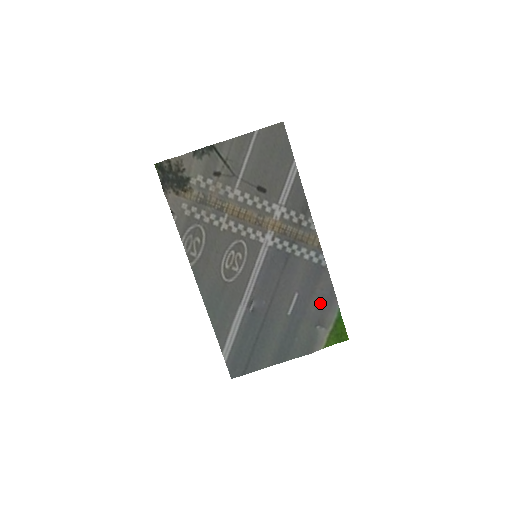
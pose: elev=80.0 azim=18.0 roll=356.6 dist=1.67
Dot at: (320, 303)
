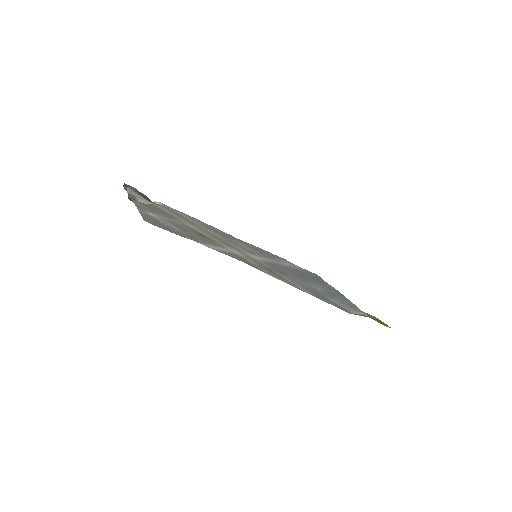
Dot at: (339, 305)
